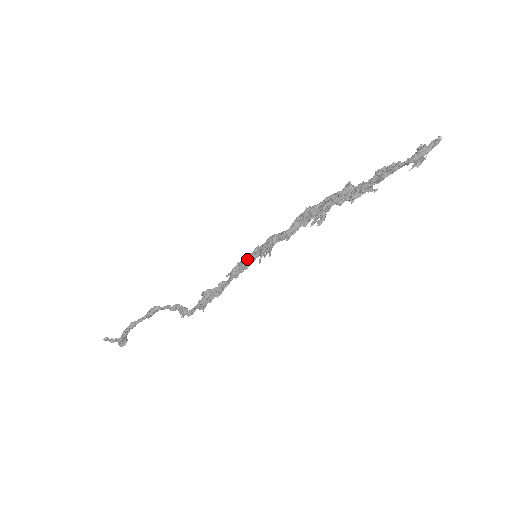
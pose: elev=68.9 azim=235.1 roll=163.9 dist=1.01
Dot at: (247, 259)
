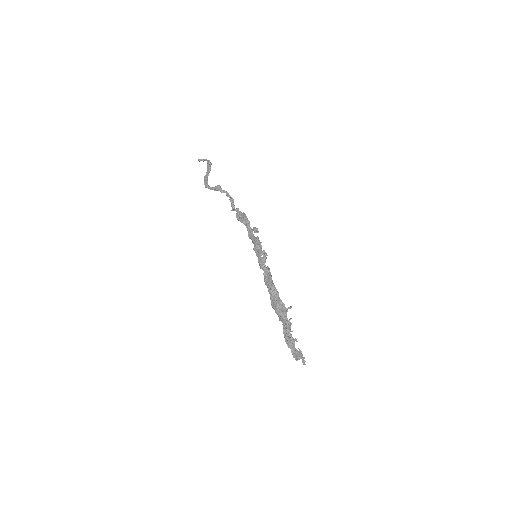
Dot at: (255, 246)
